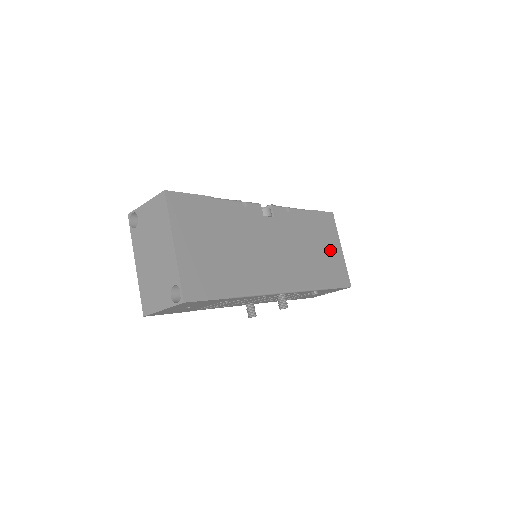
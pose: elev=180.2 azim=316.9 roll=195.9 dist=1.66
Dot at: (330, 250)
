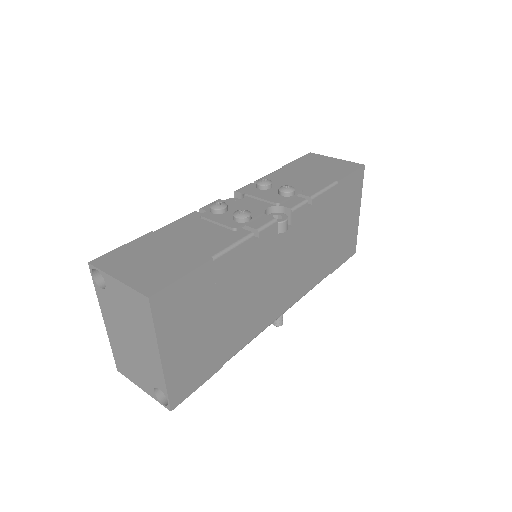
Dot at: (346, 223)
